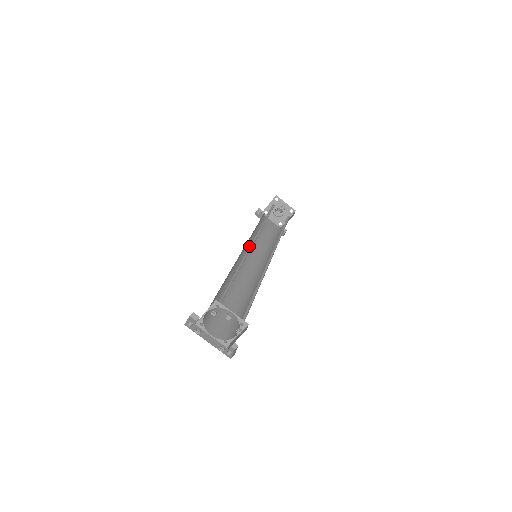
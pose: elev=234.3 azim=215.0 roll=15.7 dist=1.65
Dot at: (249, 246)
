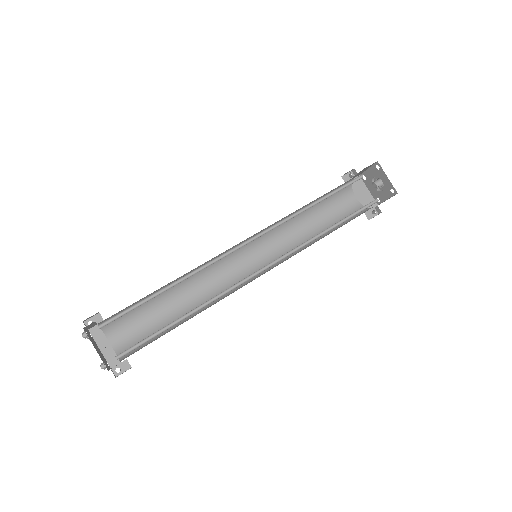
Dot at: (236, 246)
